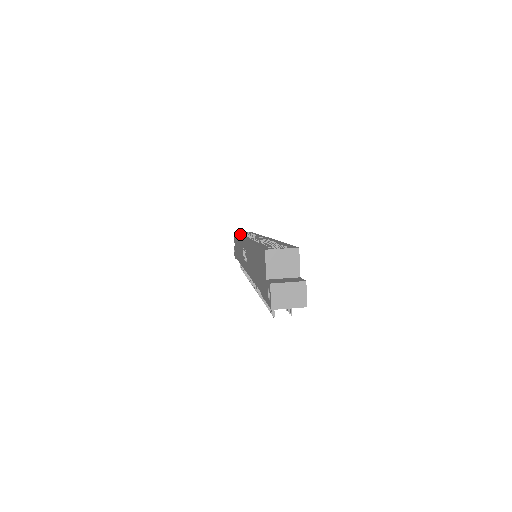
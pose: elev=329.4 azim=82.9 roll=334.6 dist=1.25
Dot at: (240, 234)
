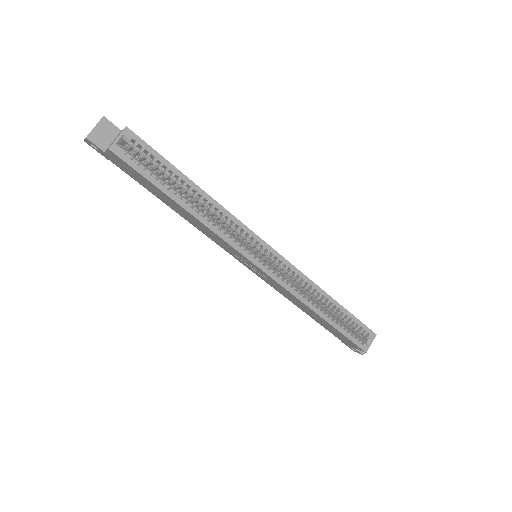
Dot at: (187, 207)
